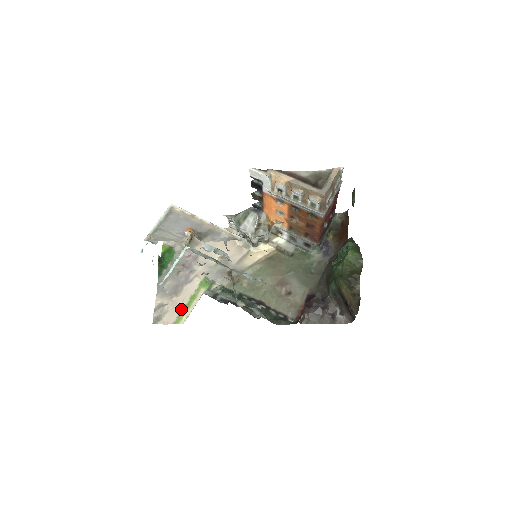
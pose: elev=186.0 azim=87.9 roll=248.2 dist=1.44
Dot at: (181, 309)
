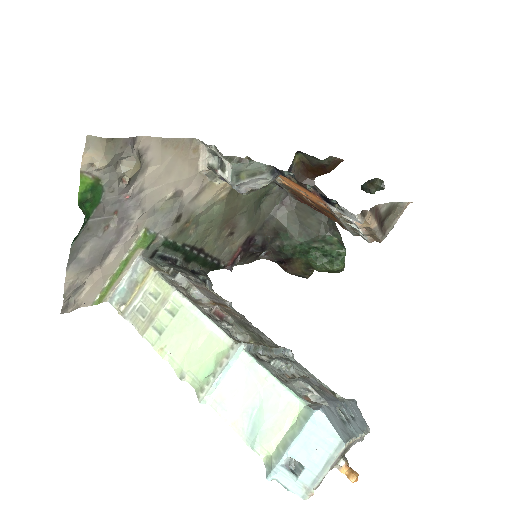
Dot at: (105, 282)
